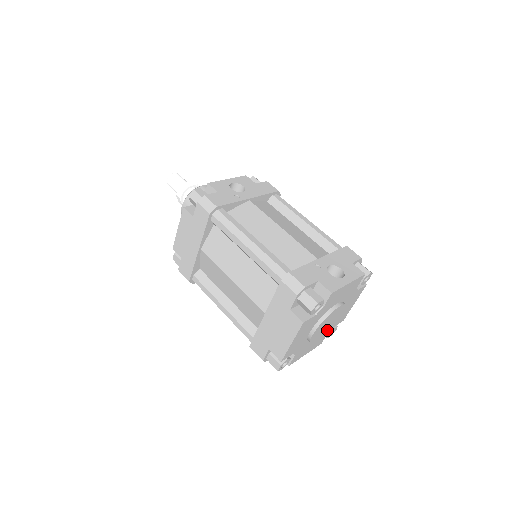
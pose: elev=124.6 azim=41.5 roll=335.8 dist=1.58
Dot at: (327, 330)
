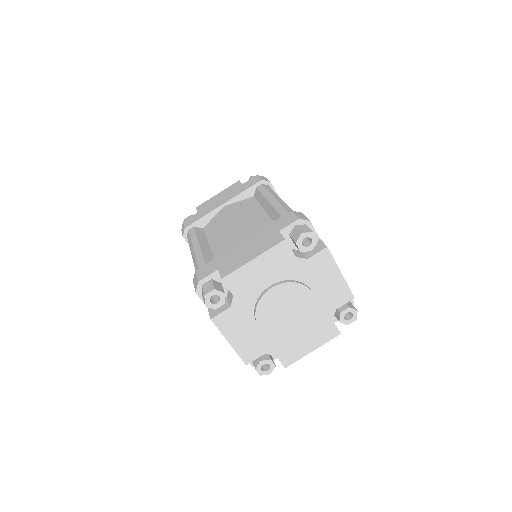
Dot at: (276, 327)
